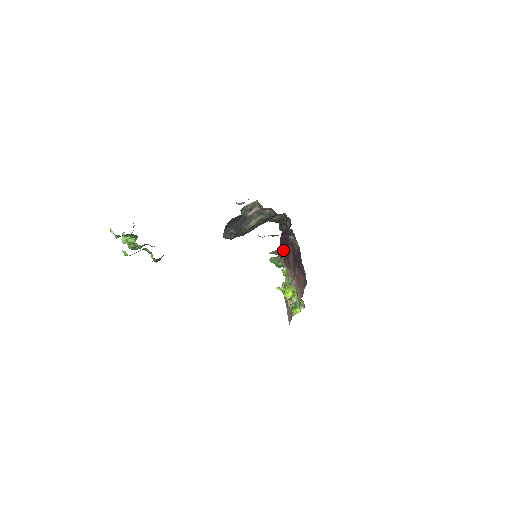
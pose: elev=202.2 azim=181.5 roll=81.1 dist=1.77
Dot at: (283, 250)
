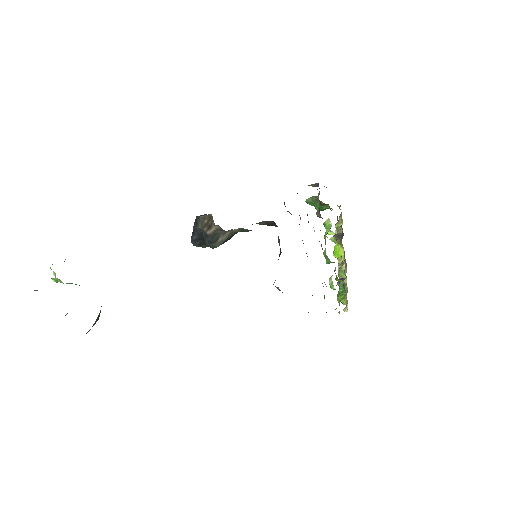
Dot at: occluded
